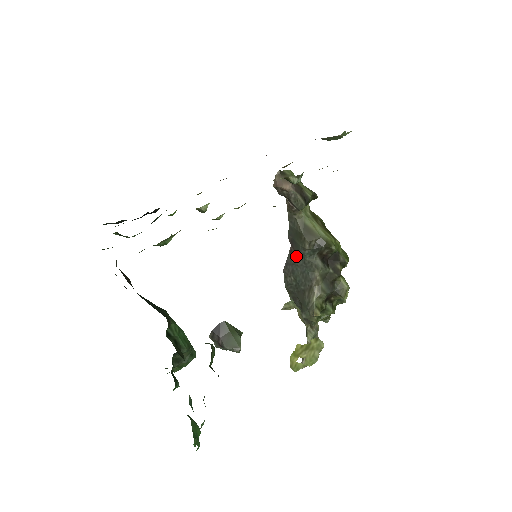
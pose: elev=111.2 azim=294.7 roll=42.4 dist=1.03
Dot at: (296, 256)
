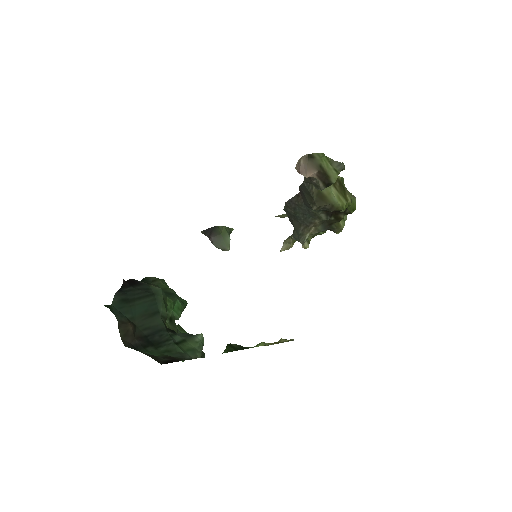
Dot at: (302, 202)
